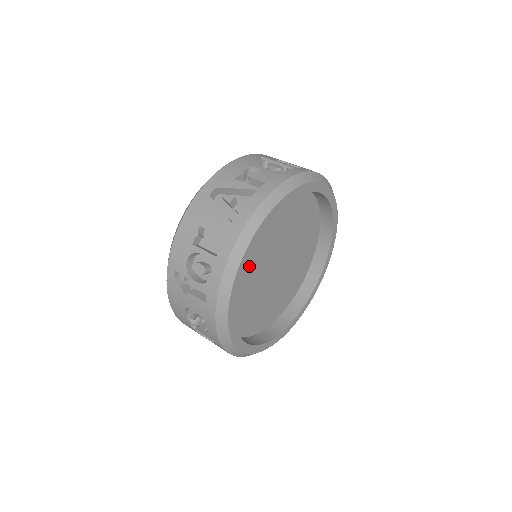
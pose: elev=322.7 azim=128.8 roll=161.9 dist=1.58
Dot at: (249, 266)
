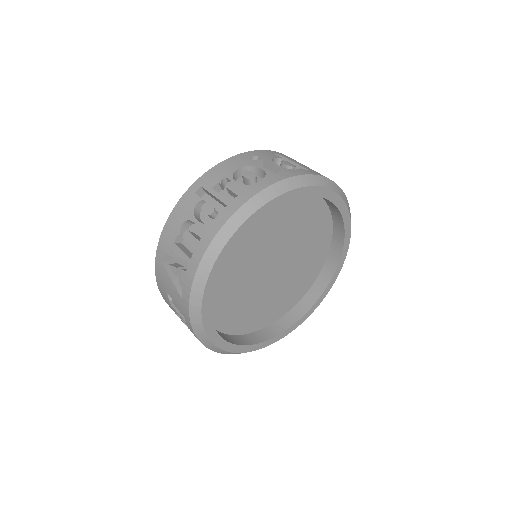
Dot at: (234, 296)
